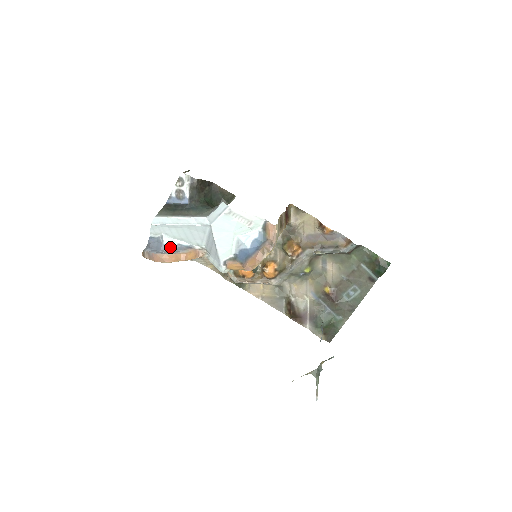
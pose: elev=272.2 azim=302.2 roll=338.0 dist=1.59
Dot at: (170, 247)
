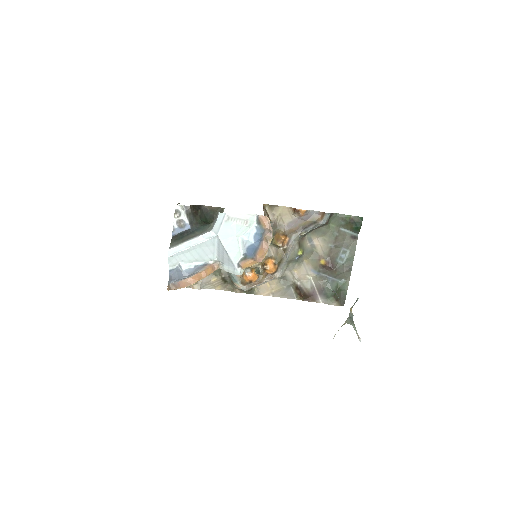
Dot at: (189, 271)
